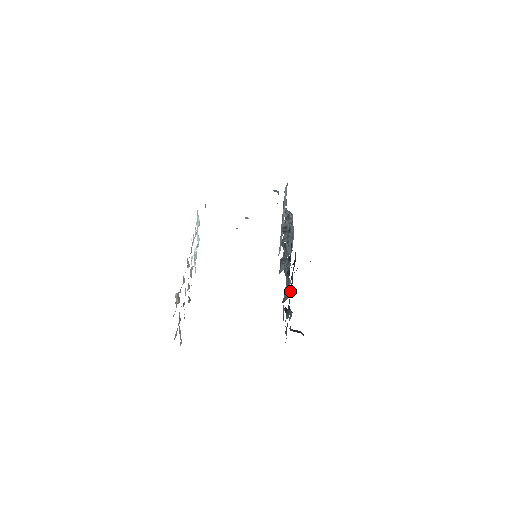
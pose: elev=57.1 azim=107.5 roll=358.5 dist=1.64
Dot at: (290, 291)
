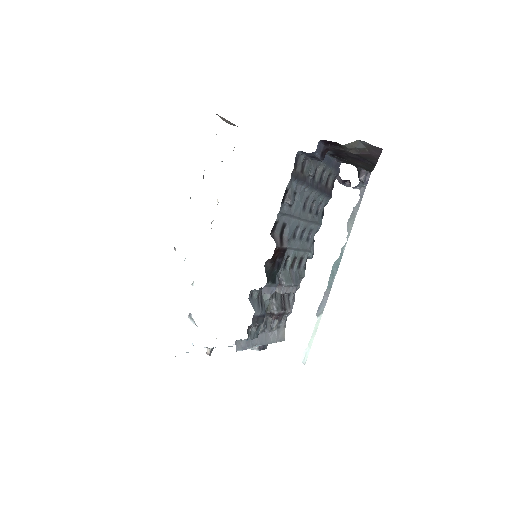
Dot at: (319, 180)
